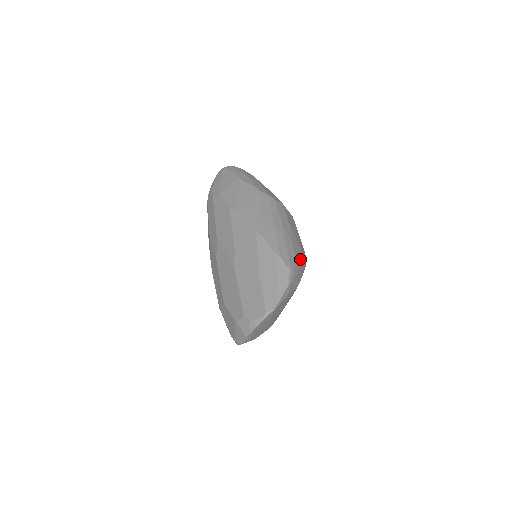
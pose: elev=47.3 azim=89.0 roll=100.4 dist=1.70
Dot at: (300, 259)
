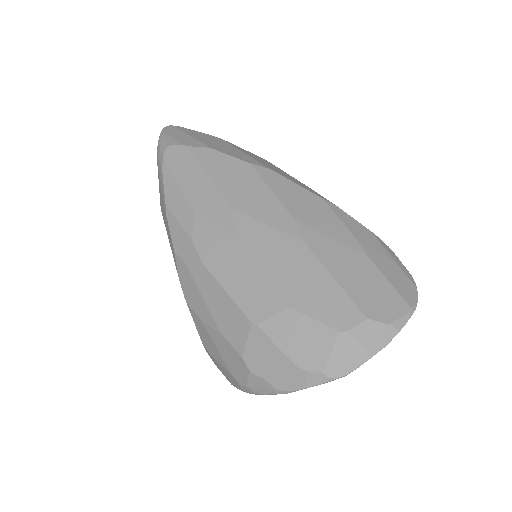
Dot at: occluded
